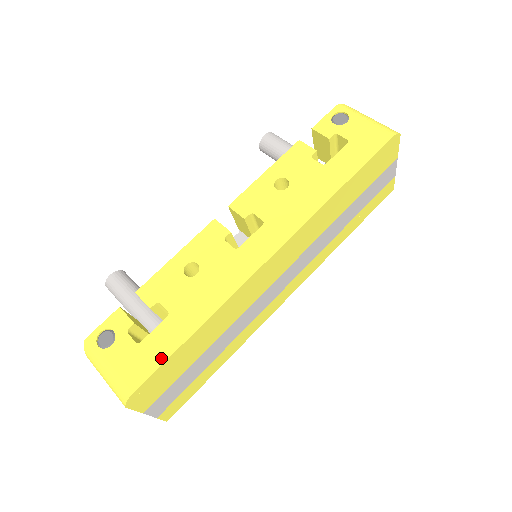
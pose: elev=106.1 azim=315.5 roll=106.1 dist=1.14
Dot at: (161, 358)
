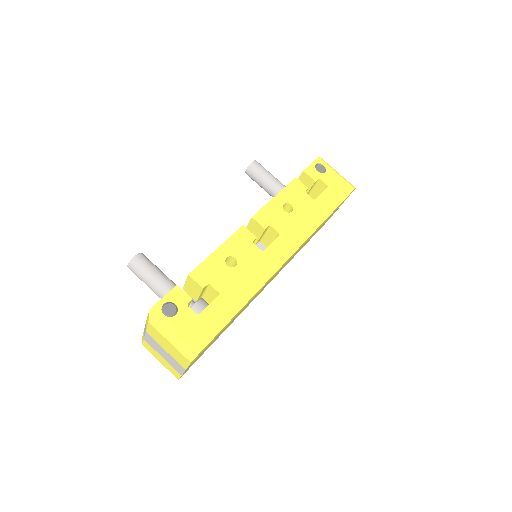
Dot at: (219, 326)
